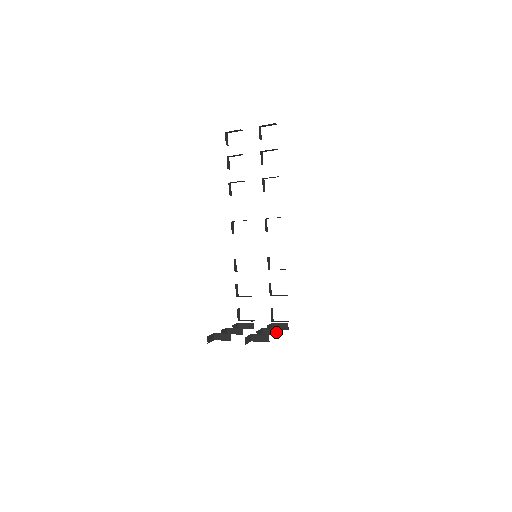
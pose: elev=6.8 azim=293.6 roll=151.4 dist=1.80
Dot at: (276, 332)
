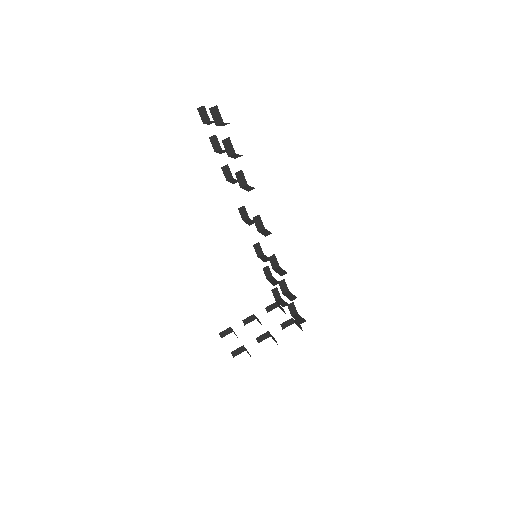
Dot at: (275, 341)
